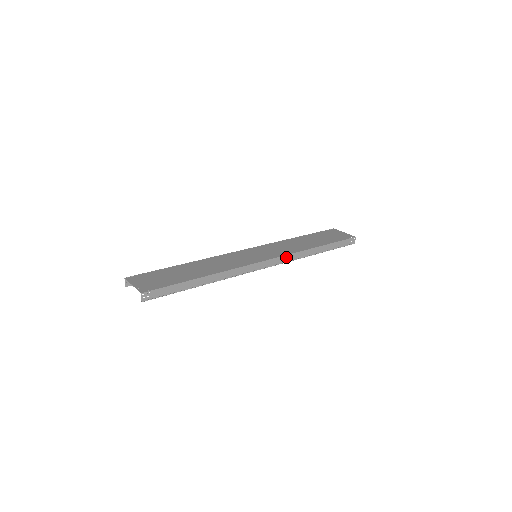
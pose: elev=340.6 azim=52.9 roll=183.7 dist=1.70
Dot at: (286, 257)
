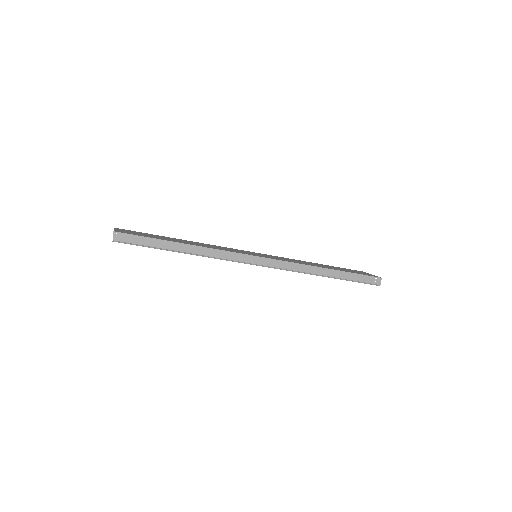
Dot at: (287, 264)
